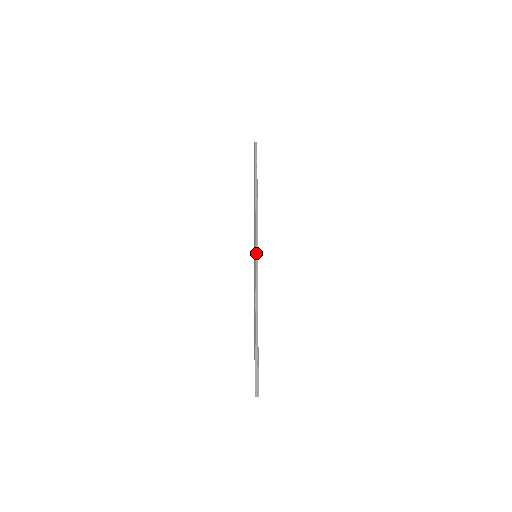
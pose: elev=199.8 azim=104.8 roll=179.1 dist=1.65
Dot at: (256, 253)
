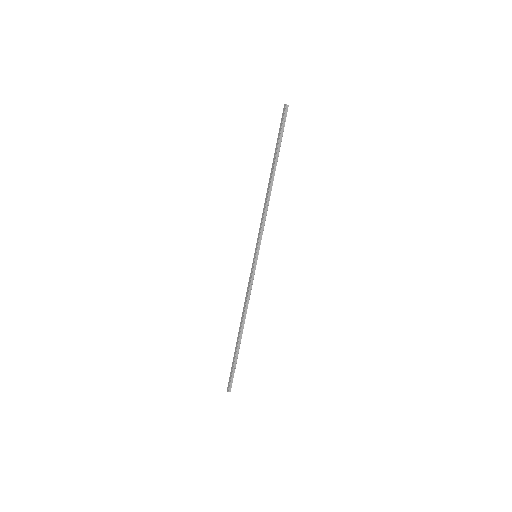
Dot at: (257, 253)
